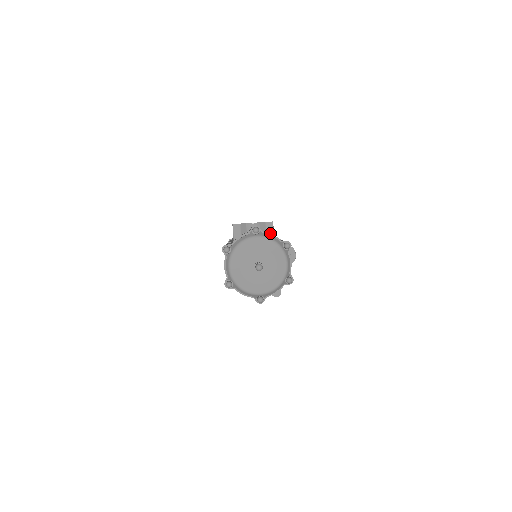
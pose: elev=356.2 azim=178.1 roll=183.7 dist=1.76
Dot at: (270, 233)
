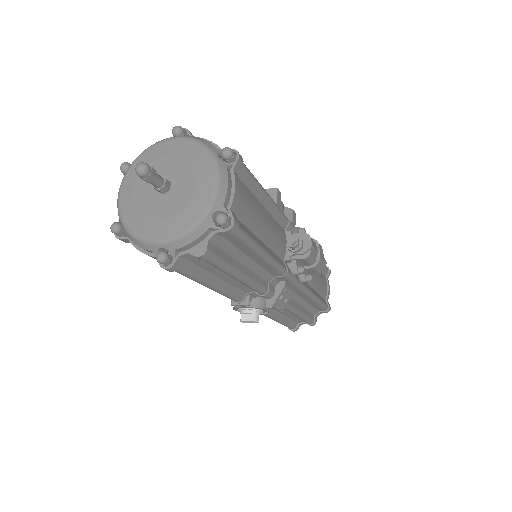
Dot at: occluded
